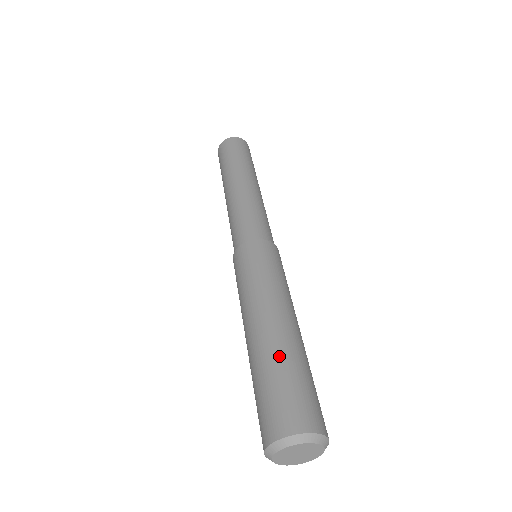
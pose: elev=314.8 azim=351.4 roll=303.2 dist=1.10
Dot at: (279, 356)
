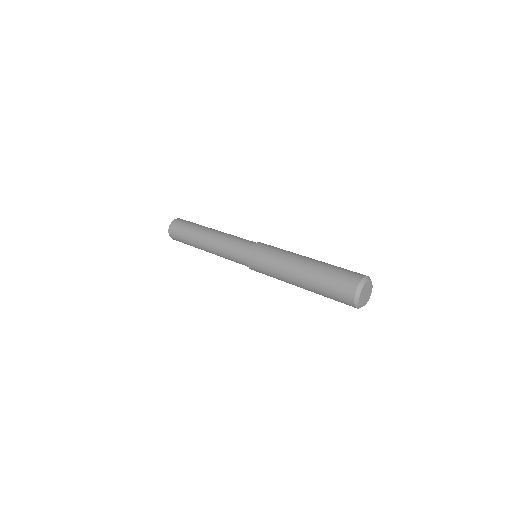
Dot at: (317, 278)
